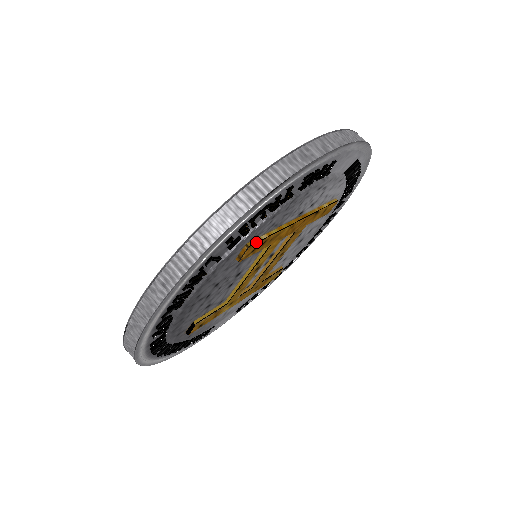
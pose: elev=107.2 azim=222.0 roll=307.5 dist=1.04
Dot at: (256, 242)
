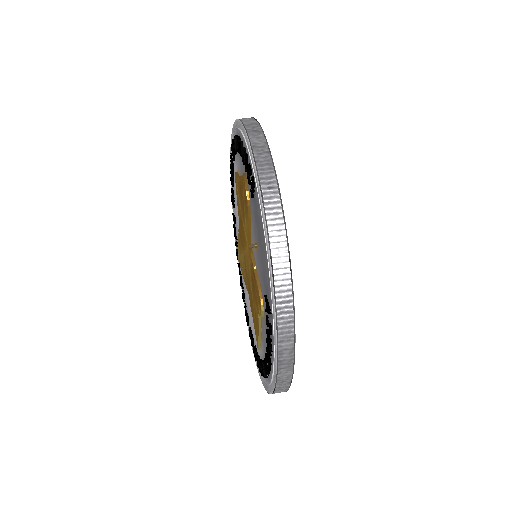
Dot at: occluded
